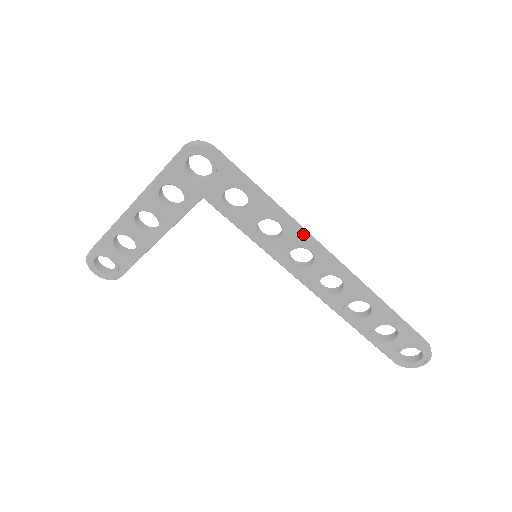
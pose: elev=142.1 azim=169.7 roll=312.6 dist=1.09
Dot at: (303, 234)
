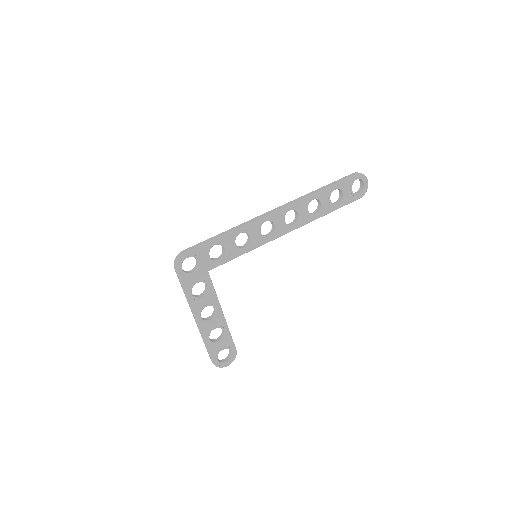
Dot at: (253, 222)
